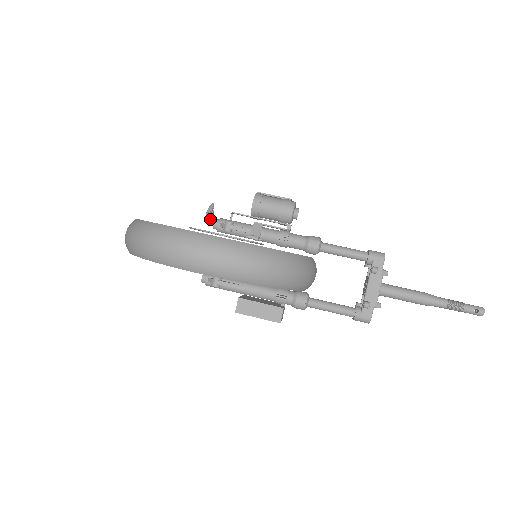
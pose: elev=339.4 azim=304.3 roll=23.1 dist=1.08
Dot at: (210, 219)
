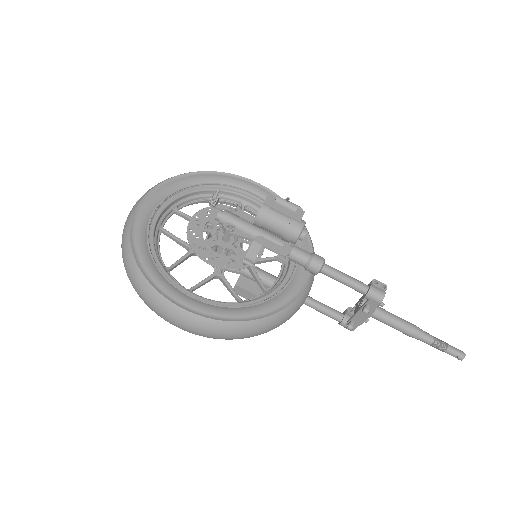
Dot at: (214, 206)
